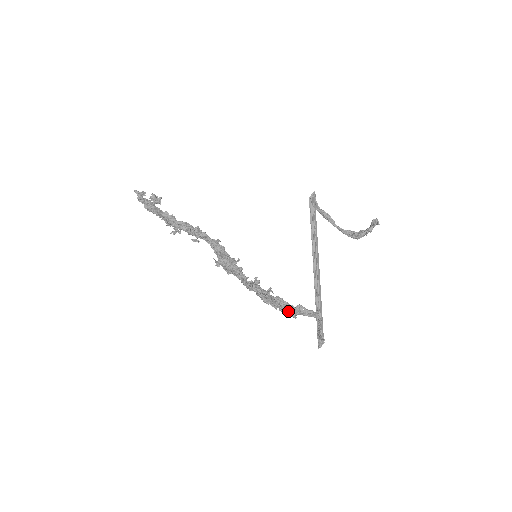
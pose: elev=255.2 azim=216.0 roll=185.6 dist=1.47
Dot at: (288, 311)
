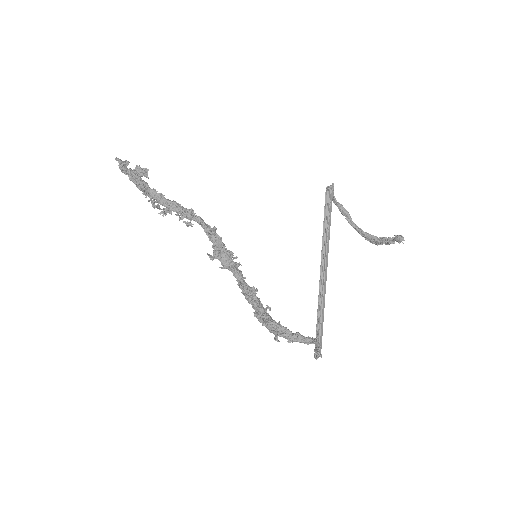
Dot at: occluded
